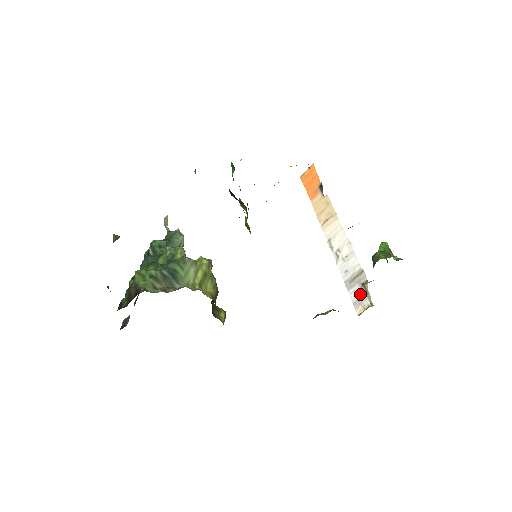
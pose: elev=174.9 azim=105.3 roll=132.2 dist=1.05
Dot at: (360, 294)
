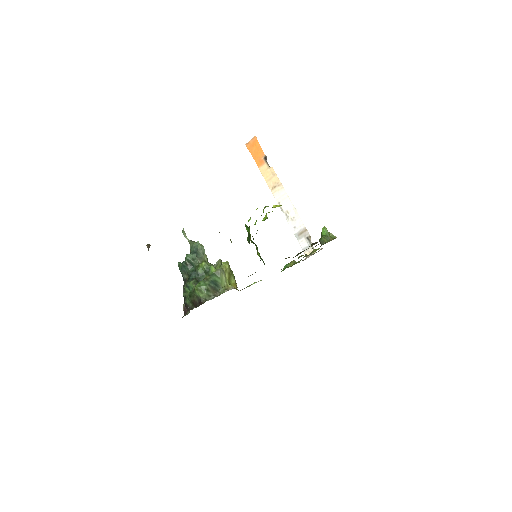
Dot at: (306, 244)
